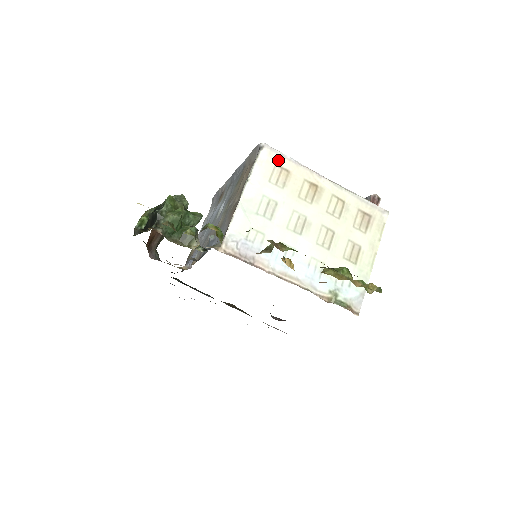
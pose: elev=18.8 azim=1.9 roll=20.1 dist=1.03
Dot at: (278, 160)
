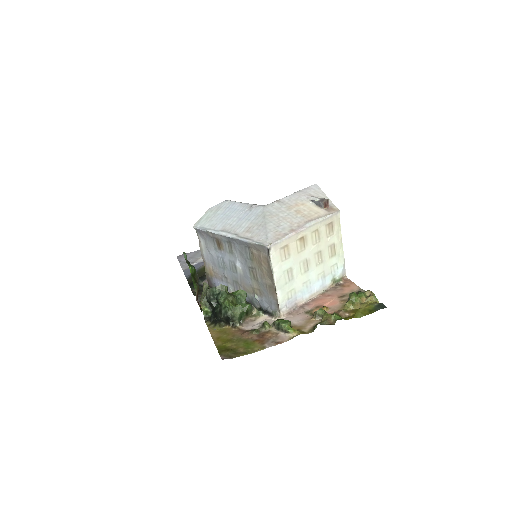
Dot at: (280, 246)
